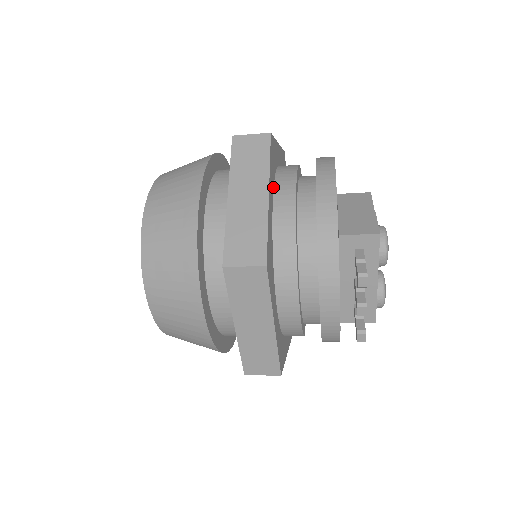
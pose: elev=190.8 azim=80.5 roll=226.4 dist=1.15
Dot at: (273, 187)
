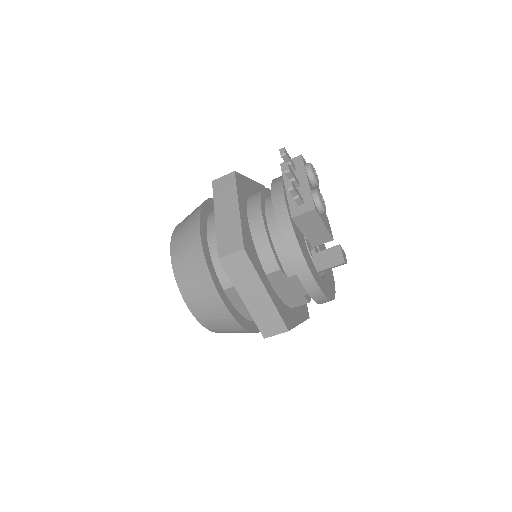
Dot at: occluded
